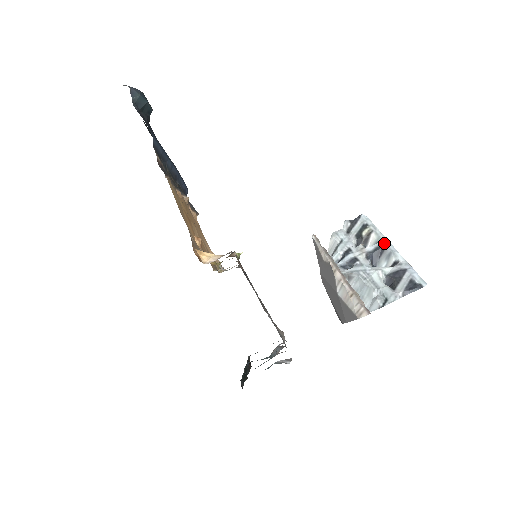
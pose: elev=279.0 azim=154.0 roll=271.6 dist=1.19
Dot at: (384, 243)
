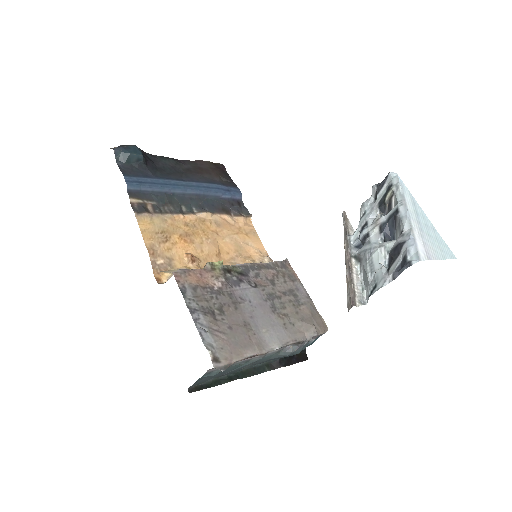
Dot at: (397, 208)
